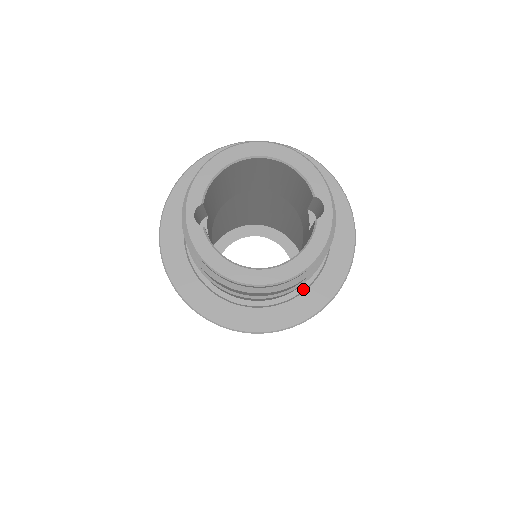
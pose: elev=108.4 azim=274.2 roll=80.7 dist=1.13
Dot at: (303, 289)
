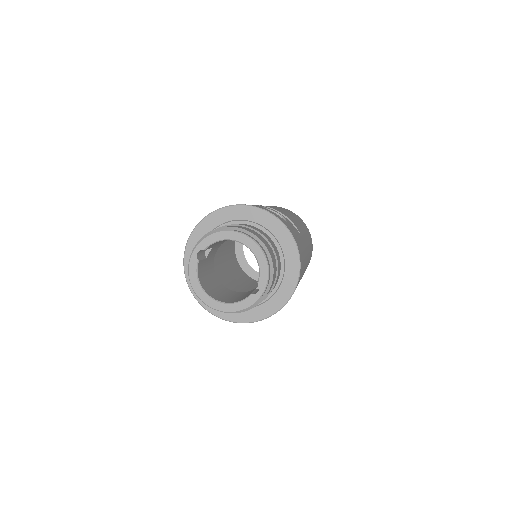
Dot at: occluded
